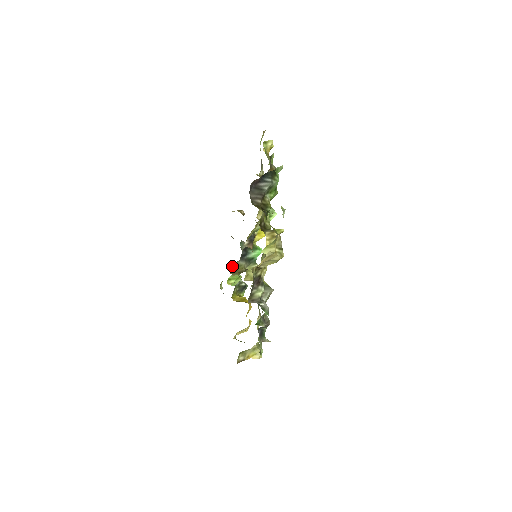
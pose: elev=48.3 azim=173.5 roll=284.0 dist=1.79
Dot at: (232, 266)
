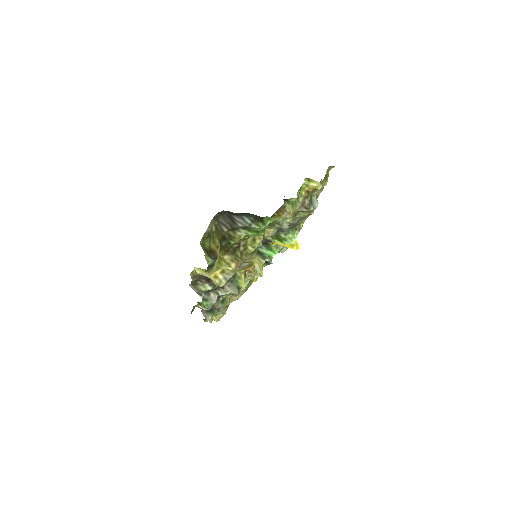
Dot at: occluded
